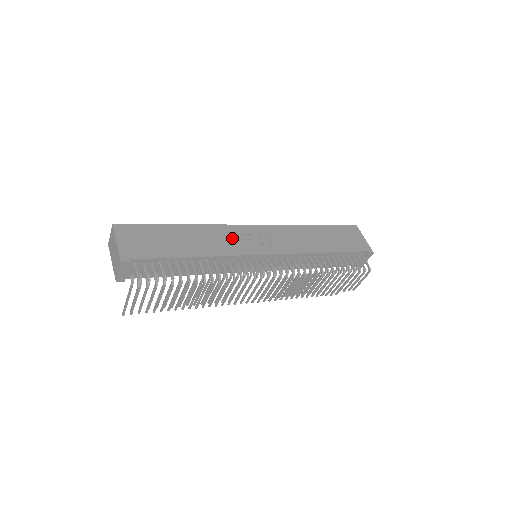
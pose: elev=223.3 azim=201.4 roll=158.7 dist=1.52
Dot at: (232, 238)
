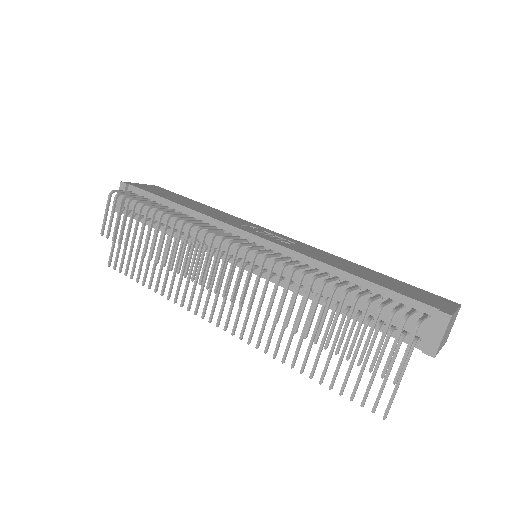
Dot at: (237, 221)
